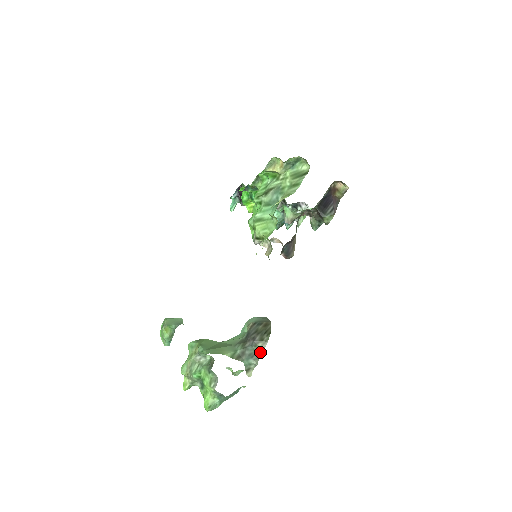
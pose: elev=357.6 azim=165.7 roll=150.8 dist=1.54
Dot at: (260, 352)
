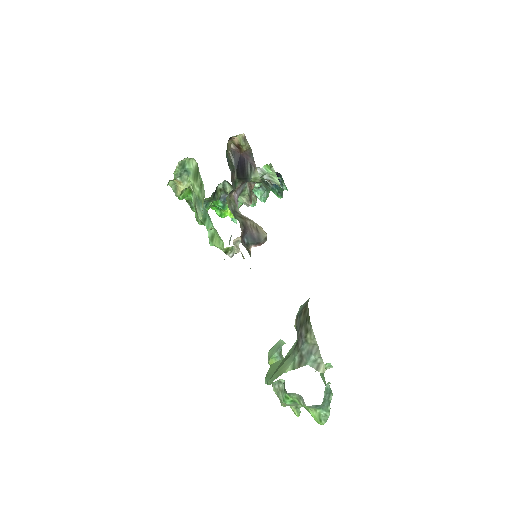
Dot at: (314, 343)
